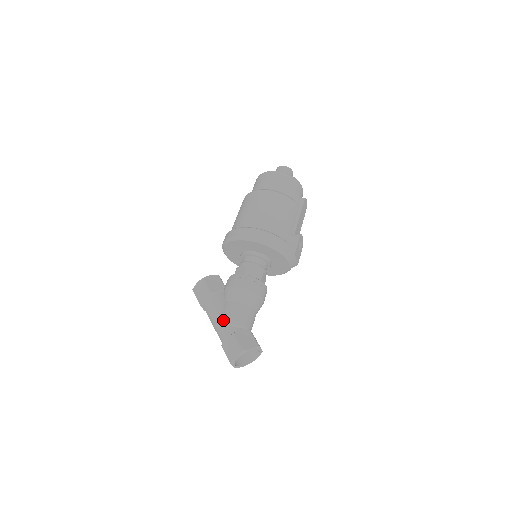
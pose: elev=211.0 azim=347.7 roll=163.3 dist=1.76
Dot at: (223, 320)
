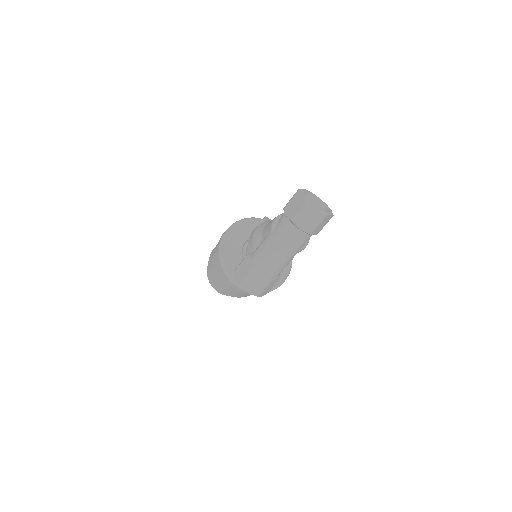
Dot at: (271, 227)
